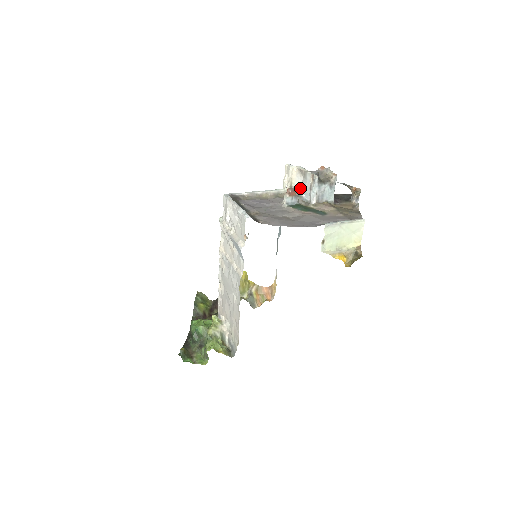
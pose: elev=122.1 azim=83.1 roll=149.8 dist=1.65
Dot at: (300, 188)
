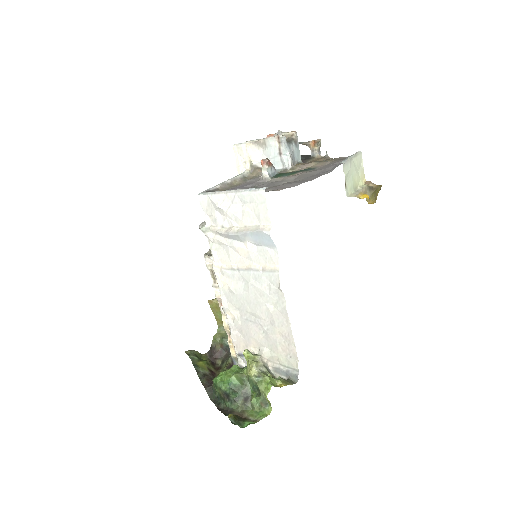
Dot at: occluded
